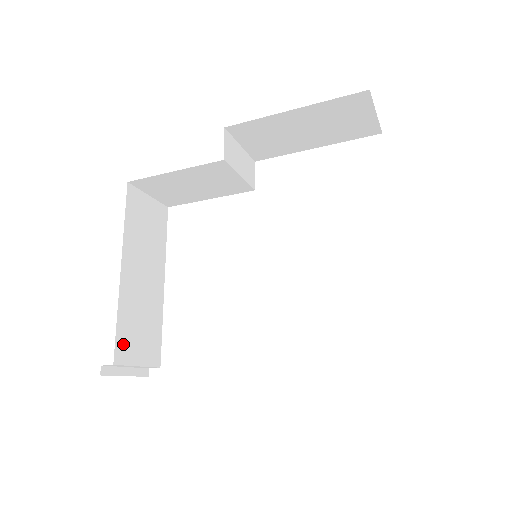
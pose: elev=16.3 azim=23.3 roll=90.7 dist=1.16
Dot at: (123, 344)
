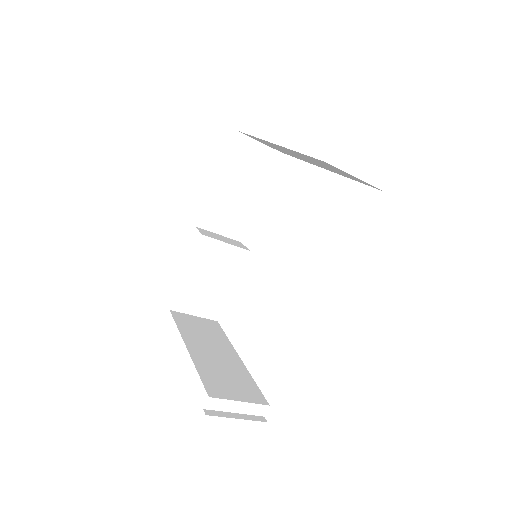
Dot at: (213, 387)
